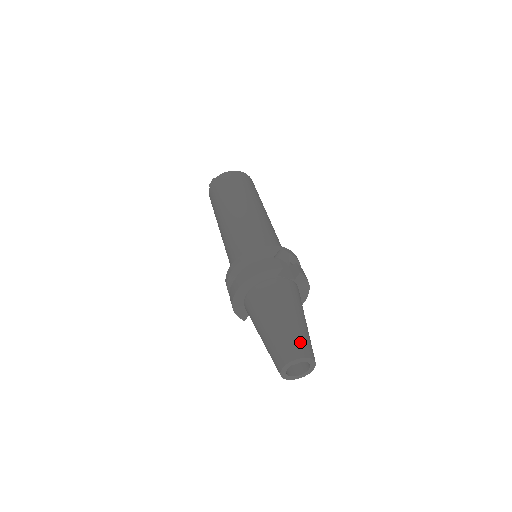
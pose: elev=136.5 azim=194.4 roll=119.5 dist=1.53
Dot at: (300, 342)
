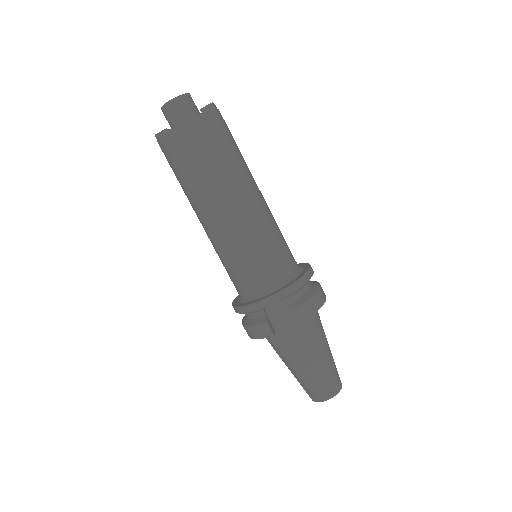
Dot at: (316, 389)
